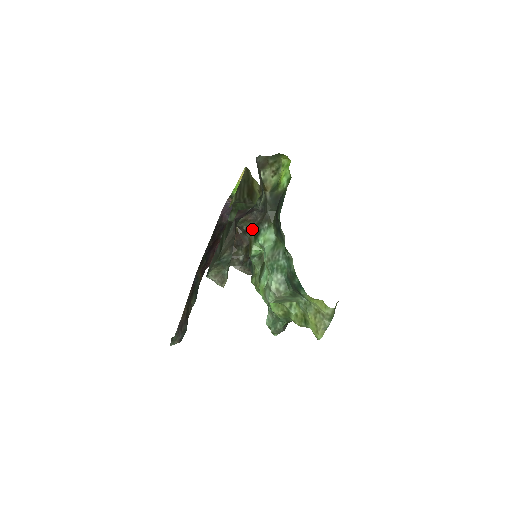
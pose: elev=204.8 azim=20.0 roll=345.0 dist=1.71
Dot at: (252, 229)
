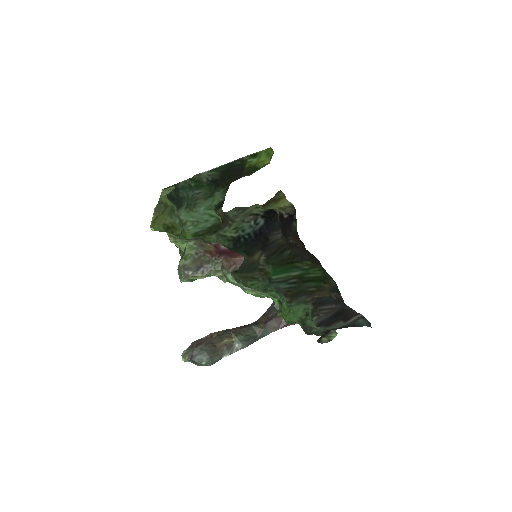
Dot at: (222, 204)
